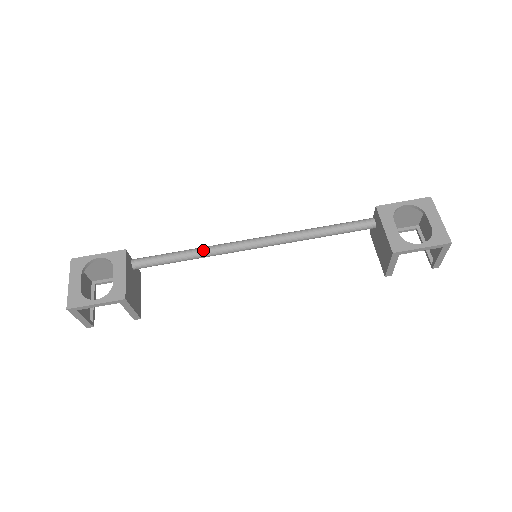
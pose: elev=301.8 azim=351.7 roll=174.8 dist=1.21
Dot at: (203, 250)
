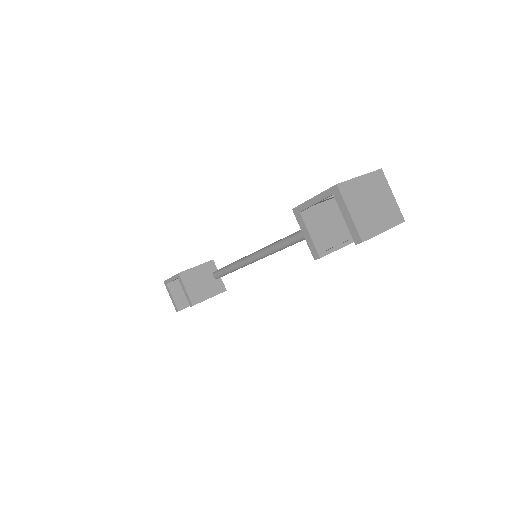
Dot at: (241, 258)
